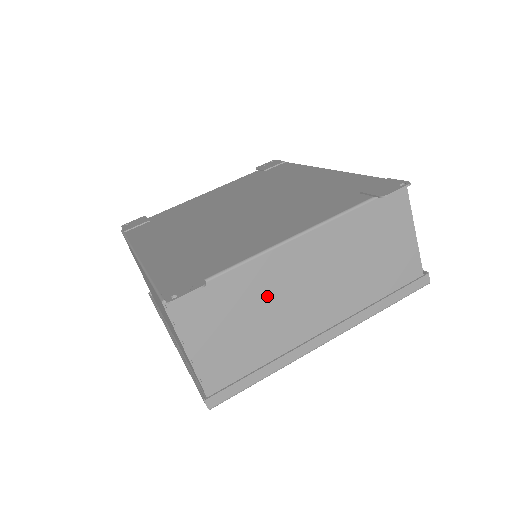
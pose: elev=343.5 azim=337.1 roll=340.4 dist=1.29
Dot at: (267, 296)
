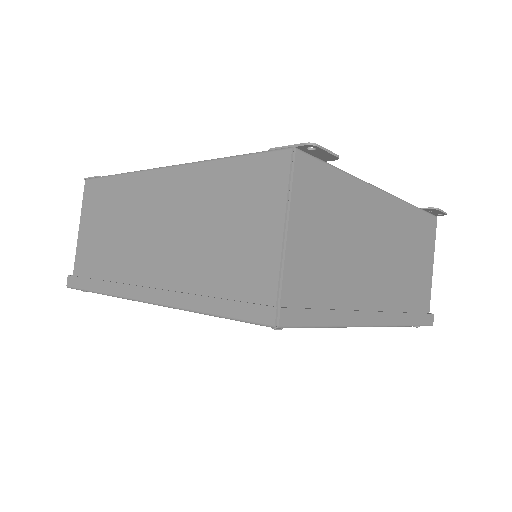
Dot at: (355, 229)
